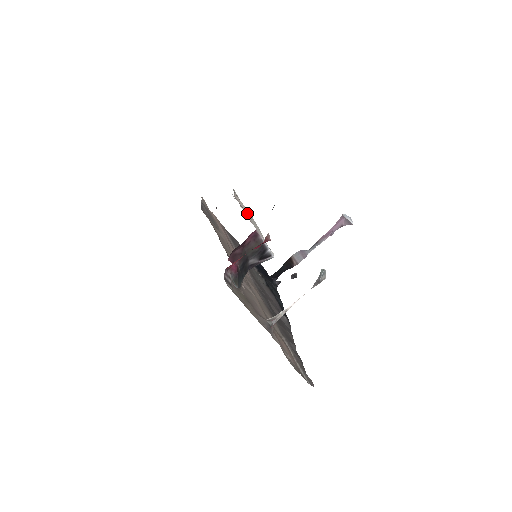
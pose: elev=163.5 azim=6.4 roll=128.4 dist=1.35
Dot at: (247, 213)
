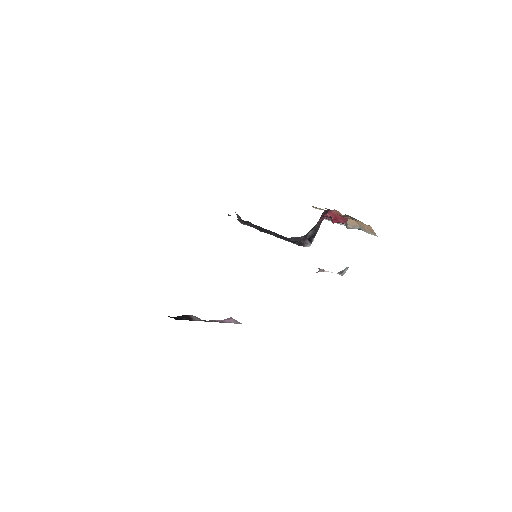
Dot at: occluded
